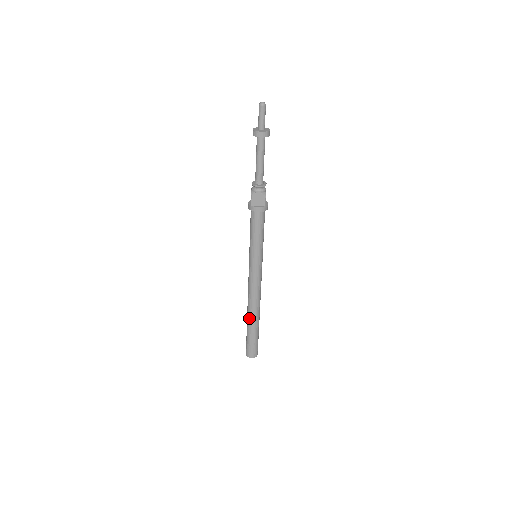
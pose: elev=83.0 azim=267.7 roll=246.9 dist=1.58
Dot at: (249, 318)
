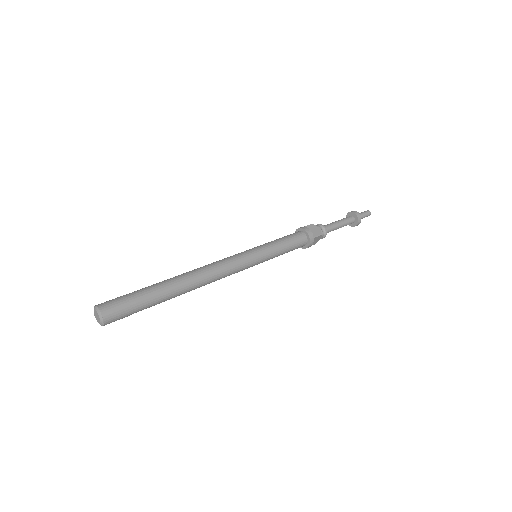
Dot at: (173, 278)
